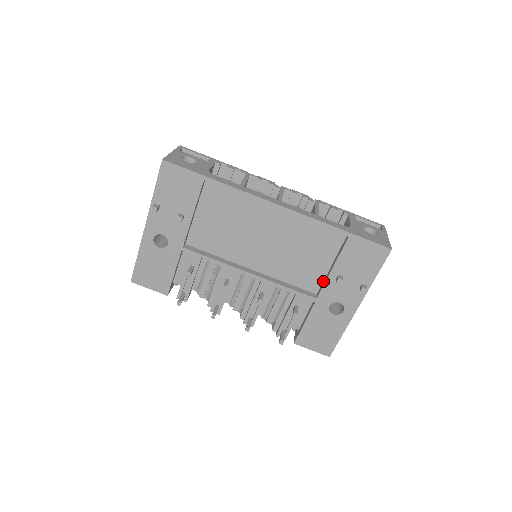
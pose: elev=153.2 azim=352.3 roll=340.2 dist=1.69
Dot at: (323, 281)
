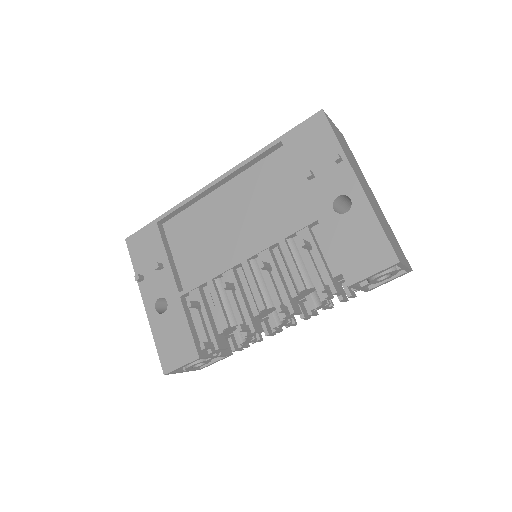
Dot at: occluded
